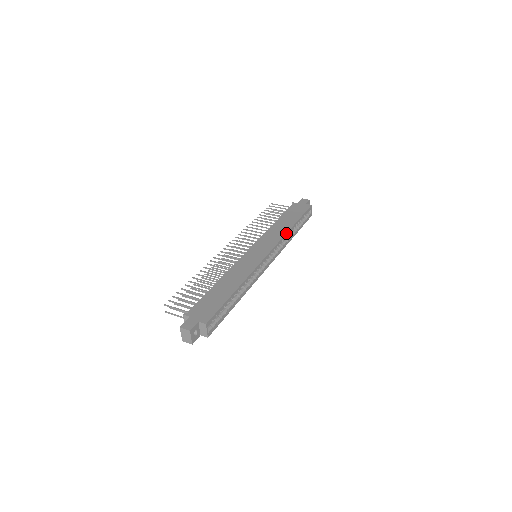
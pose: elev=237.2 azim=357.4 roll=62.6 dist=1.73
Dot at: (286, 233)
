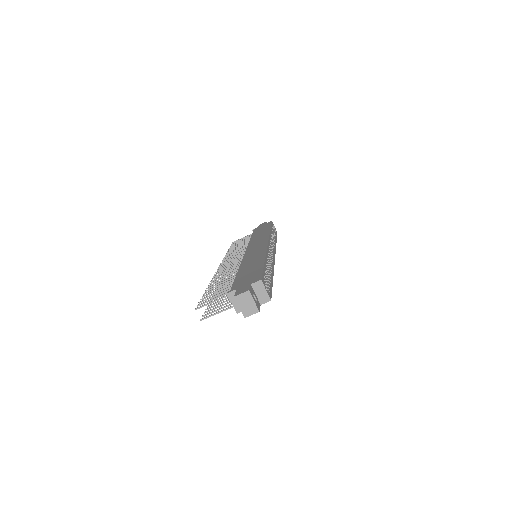
Dot at: (269, 233)
